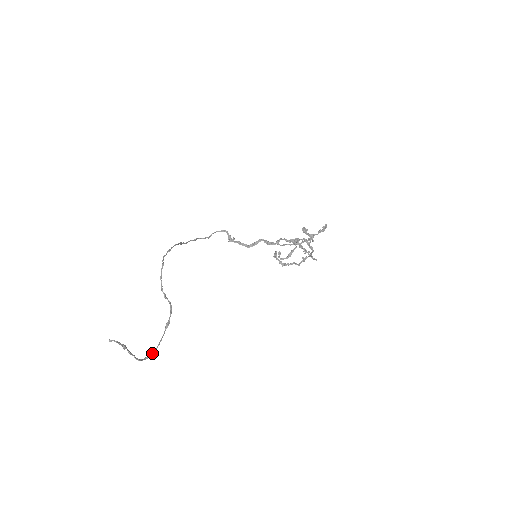
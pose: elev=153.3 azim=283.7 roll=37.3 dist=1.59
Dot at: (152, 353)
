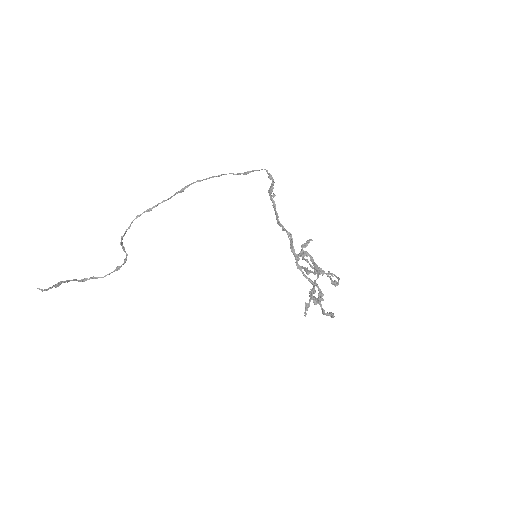
Dot at: occluded
